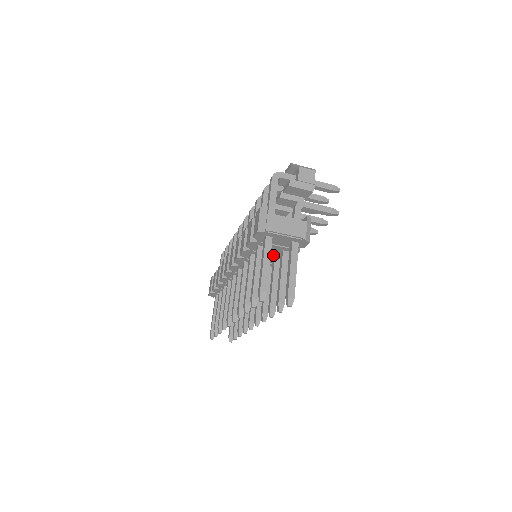
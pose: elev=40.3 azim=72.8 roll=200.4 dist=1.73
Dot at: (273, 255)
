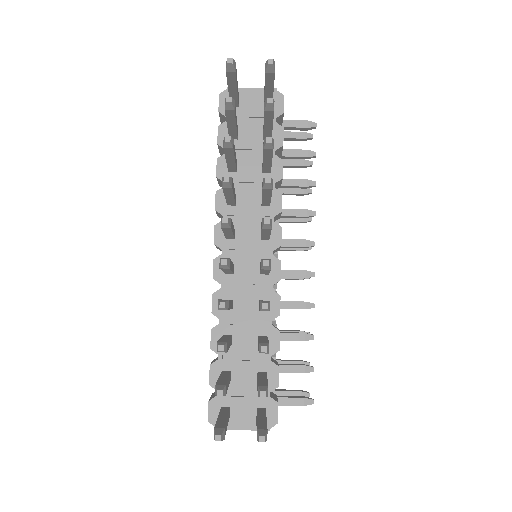
Dot at: (257, 155)
